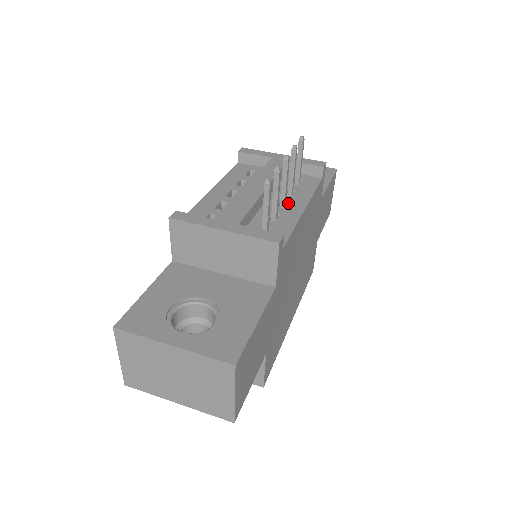
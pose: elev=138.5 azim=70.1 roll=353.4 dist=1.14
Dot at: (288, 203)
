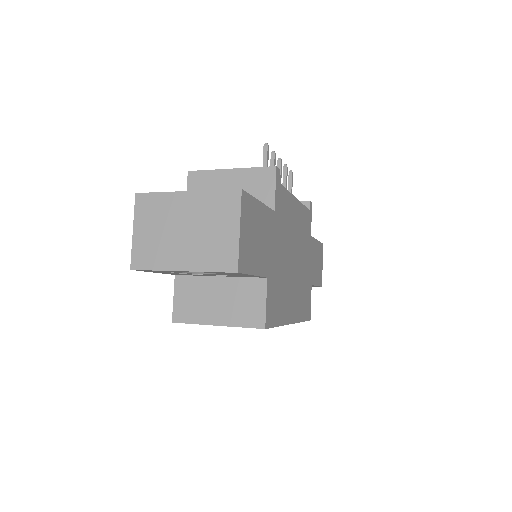
Dot at: occluded
